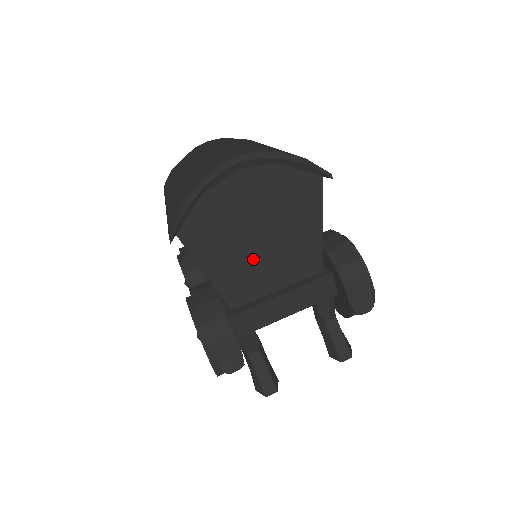
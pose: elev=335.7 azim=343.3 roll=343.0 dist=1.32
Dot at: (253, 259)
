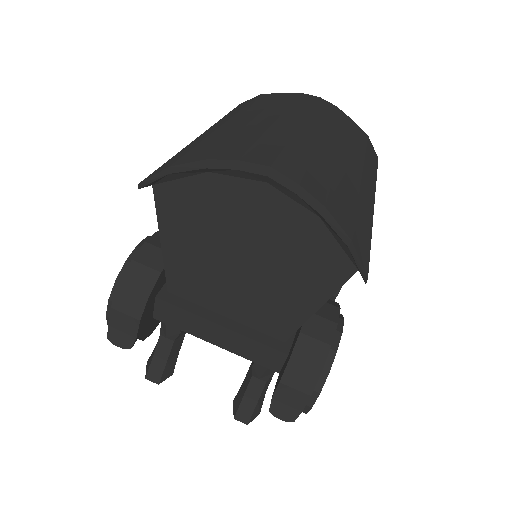
Dot at: (219, 272)
